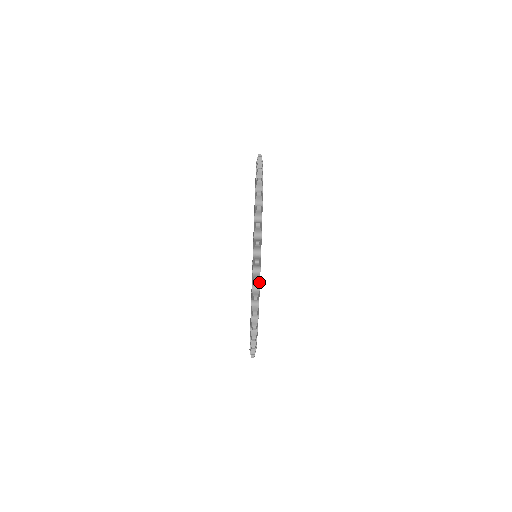
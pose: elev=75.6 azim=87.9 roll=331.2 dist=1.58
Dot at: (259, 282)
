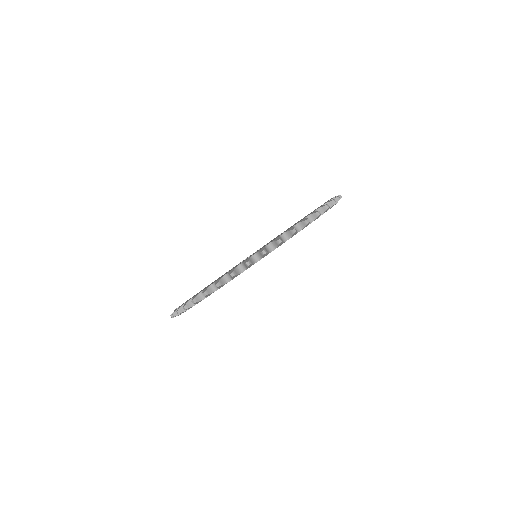
Dot at: (233, 278)
